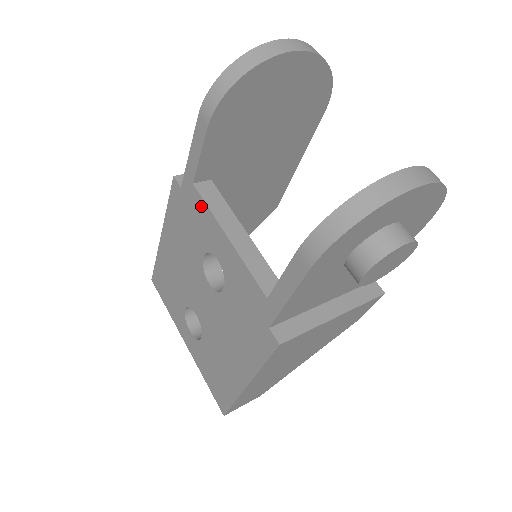
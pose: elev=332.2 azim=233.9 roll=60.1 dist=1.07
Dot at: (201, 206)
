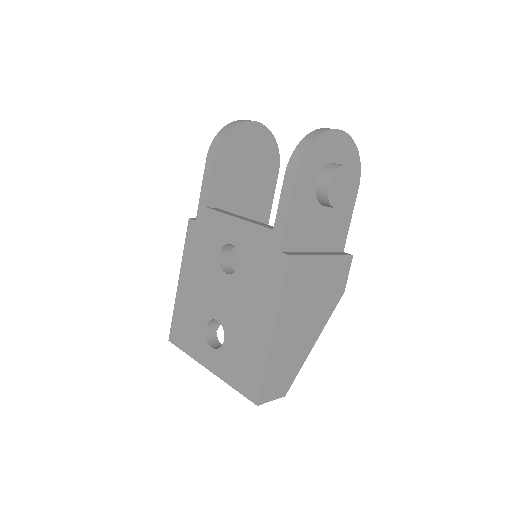
Dot at: (213, 216)
